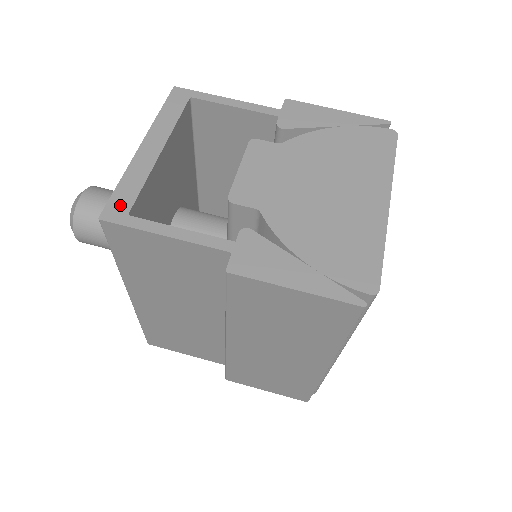
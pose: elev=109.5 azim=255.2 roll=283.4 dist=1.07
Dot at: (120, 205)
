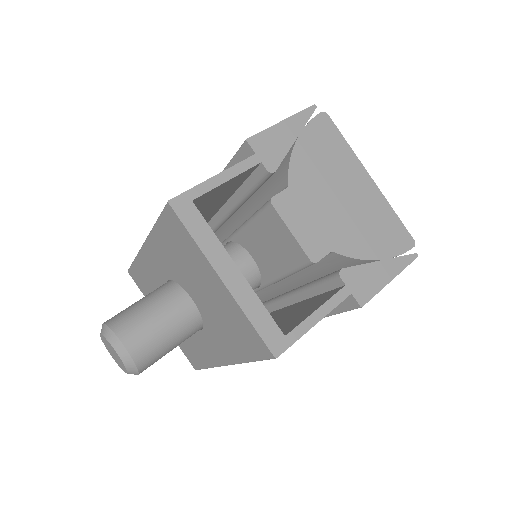
Dot at: (273, 336)
